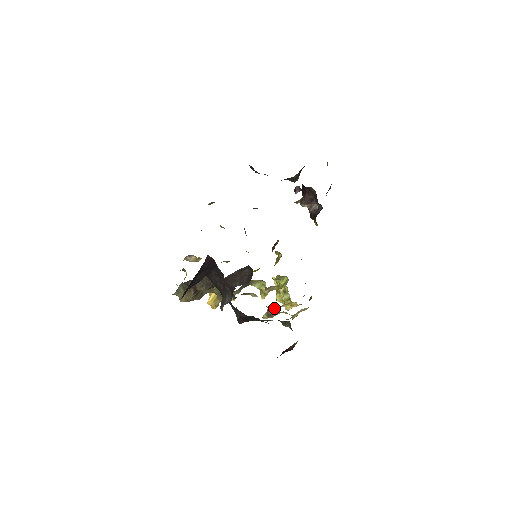
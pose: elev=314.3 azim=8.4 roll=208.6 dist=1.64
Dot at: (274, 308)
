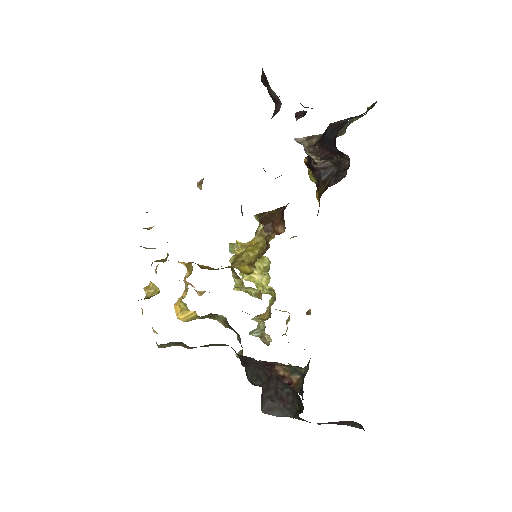
Dot at: occluded
